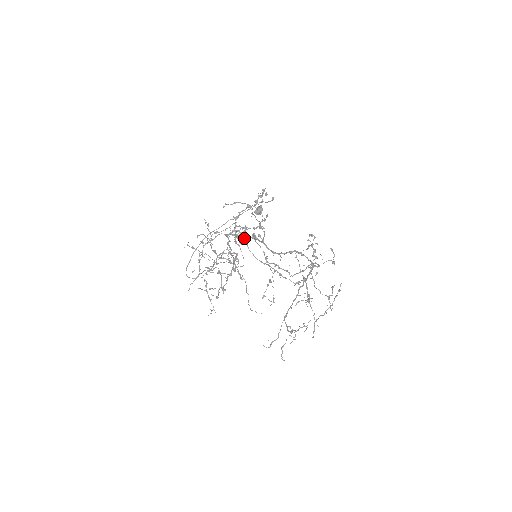
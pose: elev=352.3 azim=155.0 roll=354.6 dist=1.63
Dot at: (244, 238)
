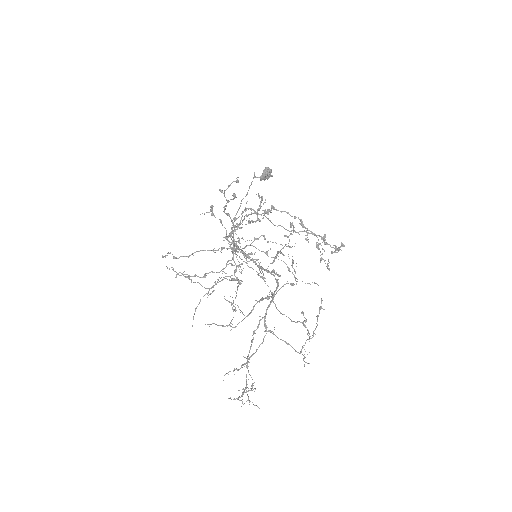
Dot at: occluded
